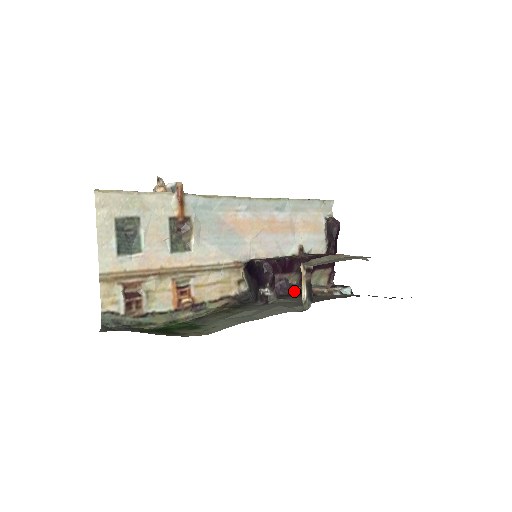
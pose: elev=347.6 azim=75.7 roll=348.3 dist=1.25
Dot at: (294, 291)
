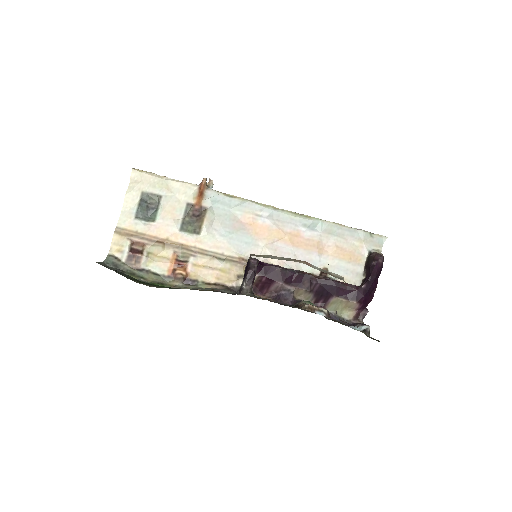
Dot at: (294, 305)
